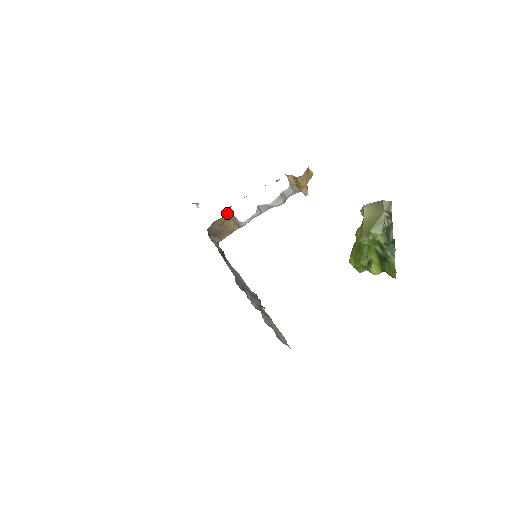
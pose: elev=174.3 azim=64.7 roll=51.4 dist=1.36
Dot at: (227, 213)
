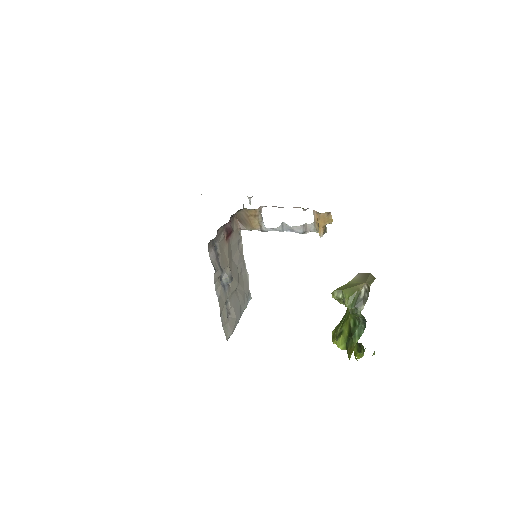
Dot at: (256, 209)
